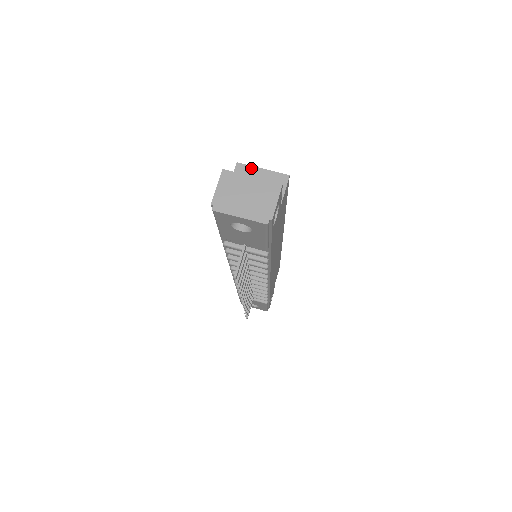
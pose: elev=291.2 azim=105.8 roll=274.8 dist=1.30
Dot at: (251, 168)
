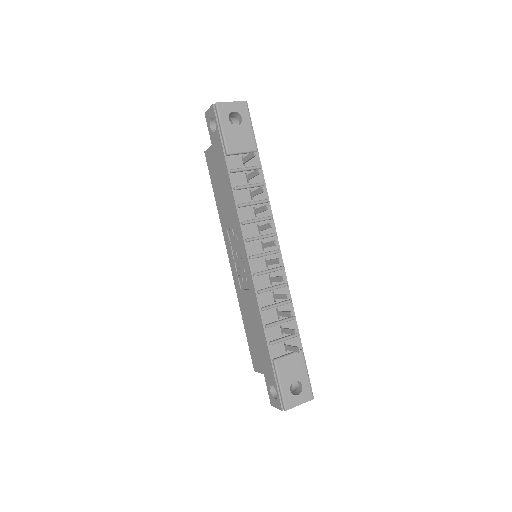
Dot at: occluded
